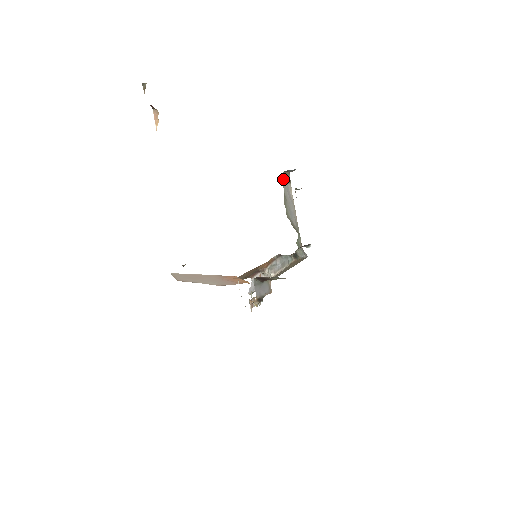
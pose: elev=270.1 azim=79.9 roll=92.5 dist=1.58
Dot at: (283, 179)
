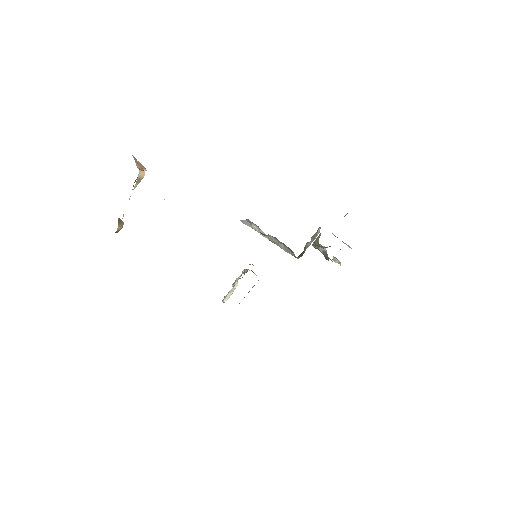
Dot at: occluded
